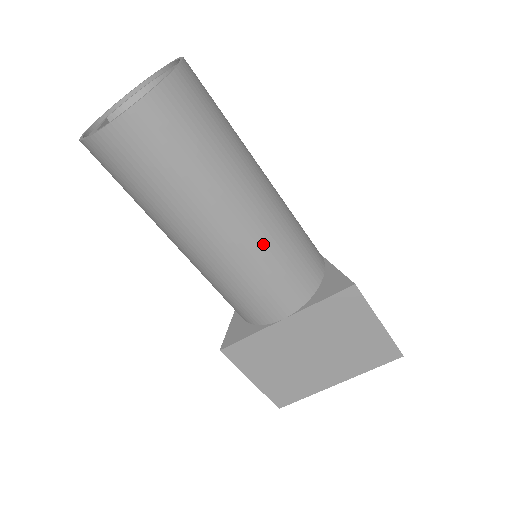
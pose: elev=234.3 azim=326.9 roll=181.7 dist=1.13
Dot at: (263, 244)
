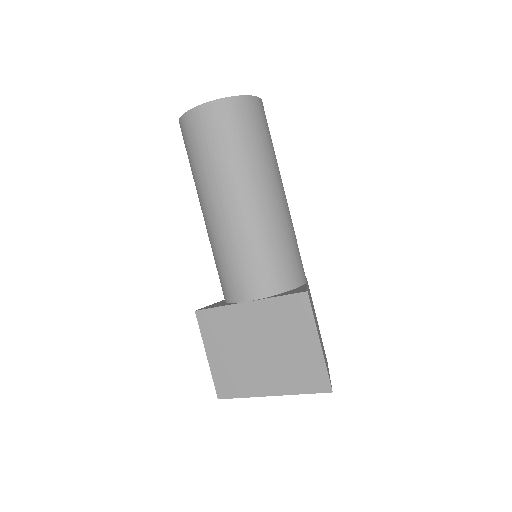
Dot at: (254, 230)
